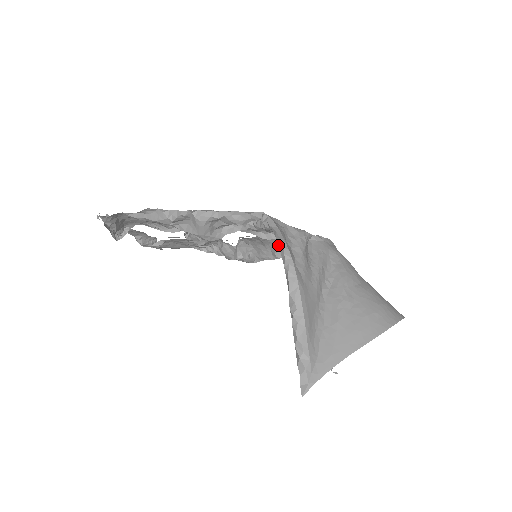
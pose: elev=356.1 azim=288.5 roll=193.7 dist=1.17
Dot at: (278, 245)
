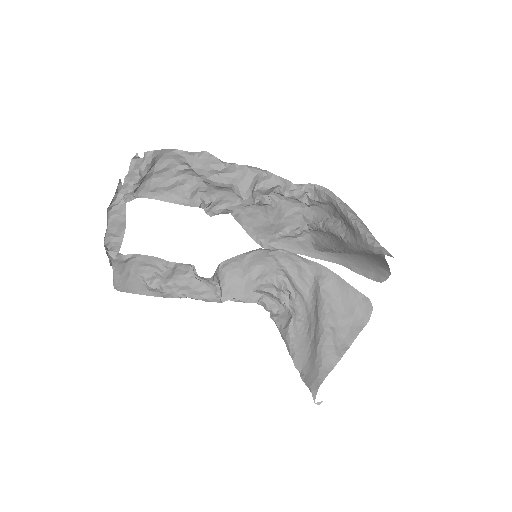
Dot at: (324, 192)
